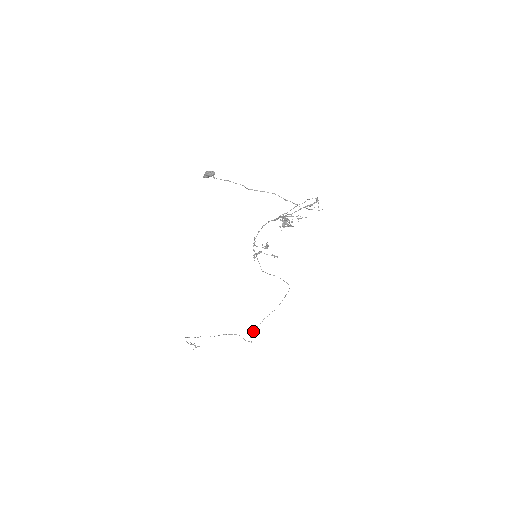
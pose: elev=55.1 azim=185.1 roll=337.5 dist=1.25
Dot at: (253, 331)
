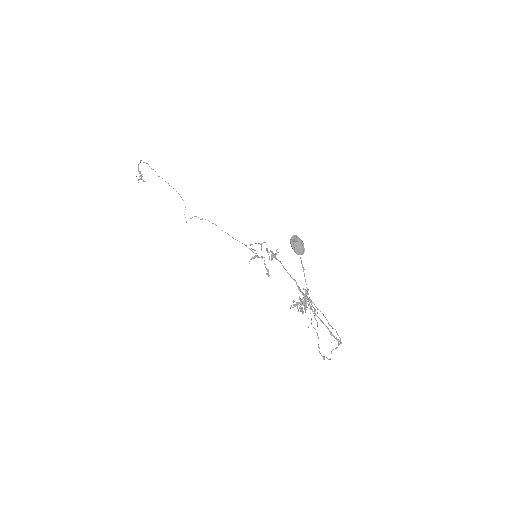
Dot at: (198, 217)
